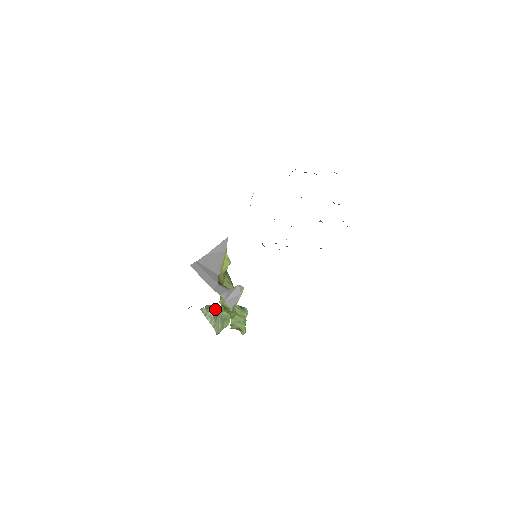
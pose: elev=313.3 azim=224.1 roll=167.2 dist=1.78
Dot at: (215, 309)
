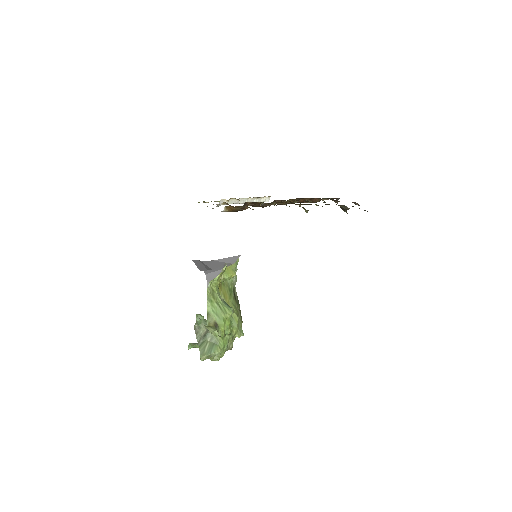
Dot at: occluded
